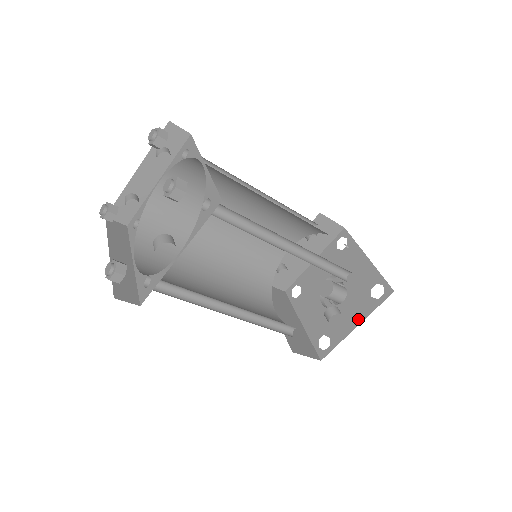
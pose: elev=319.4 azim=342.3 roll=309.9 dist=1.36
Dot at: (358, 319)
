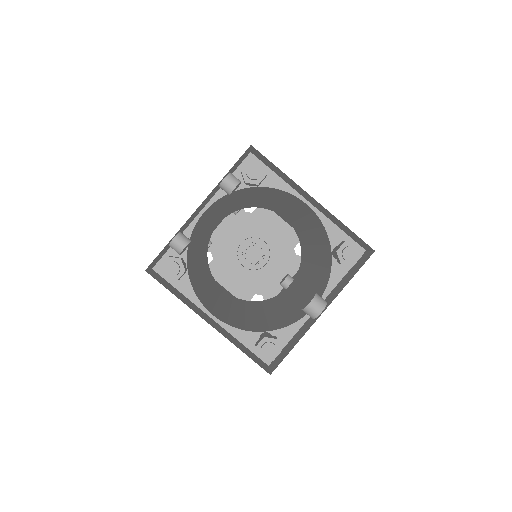
Dot at: occluded
